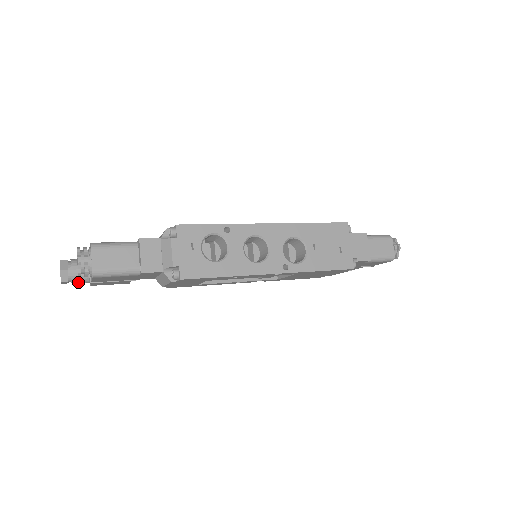
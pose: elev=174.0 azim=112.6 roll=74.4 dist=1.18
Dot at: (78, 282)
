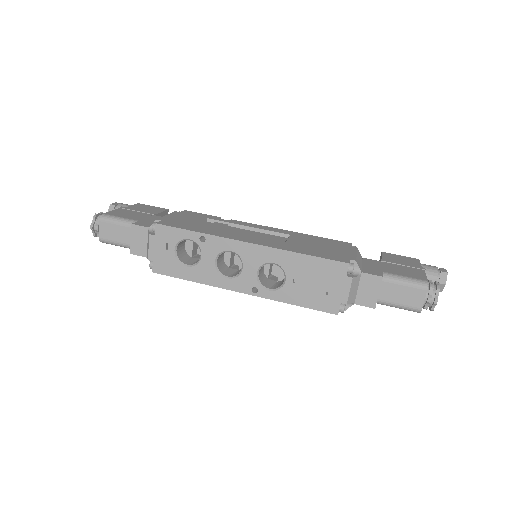
Dot at: occluded
